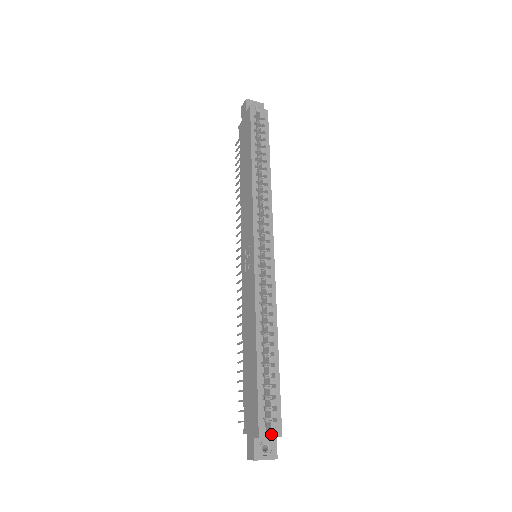
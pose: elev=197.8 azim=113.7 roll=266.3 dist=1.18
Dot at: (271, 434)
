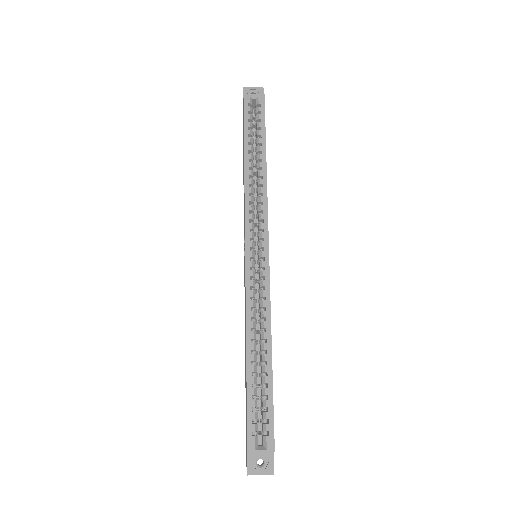
Dot at: (262, 449)
